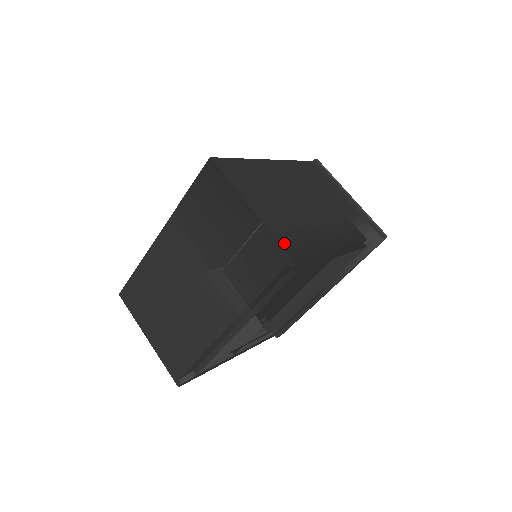
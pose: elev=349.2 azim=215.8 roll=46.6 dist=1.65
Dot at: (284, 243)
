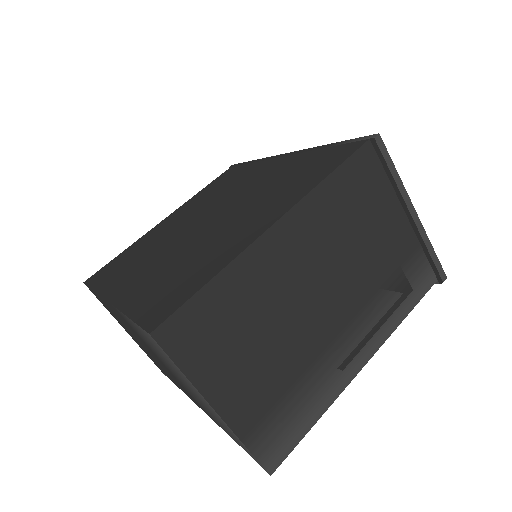
Dot at: (259, 447)
